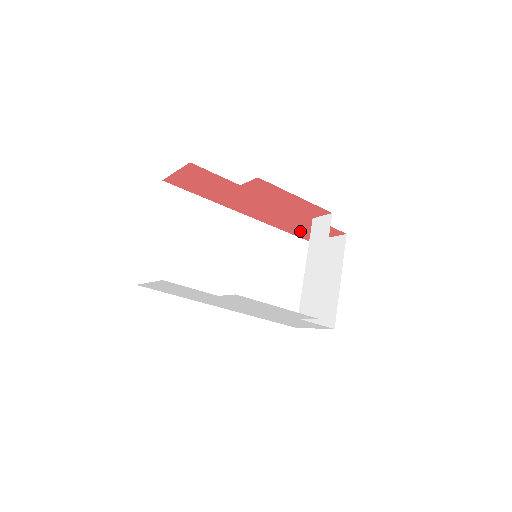
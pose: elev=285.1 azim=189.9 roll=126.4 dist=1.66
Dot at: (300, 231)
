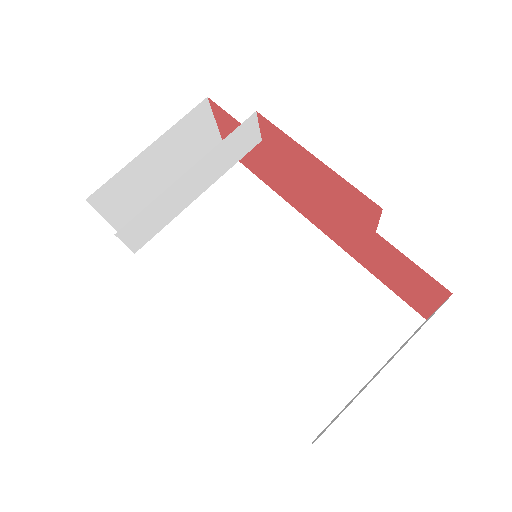
Dot at: (394, 280)
